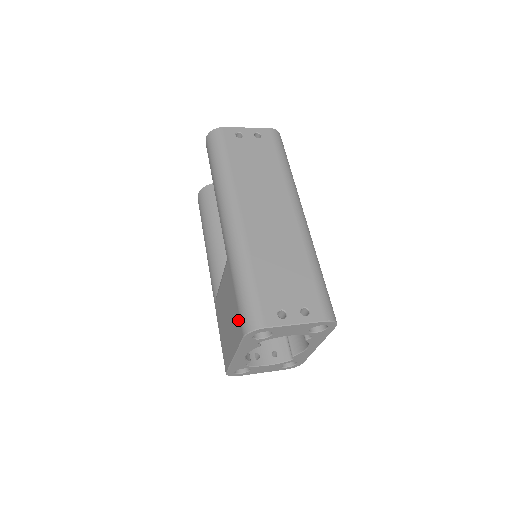
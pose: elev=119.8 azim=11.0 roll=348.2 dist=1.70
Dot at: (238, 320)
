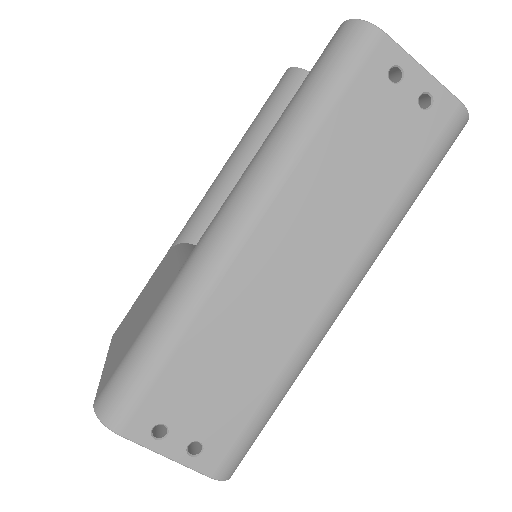
Dot at: (113, 370)
